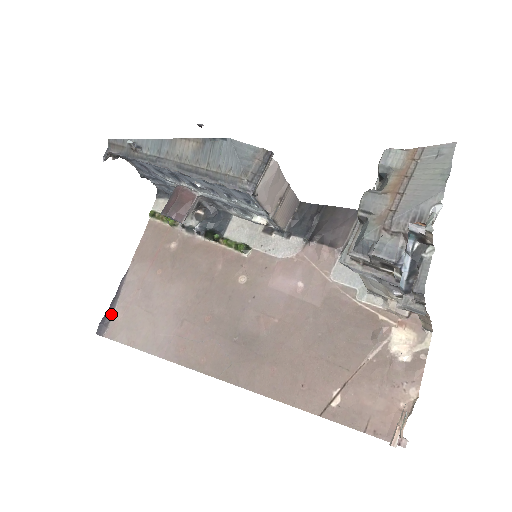
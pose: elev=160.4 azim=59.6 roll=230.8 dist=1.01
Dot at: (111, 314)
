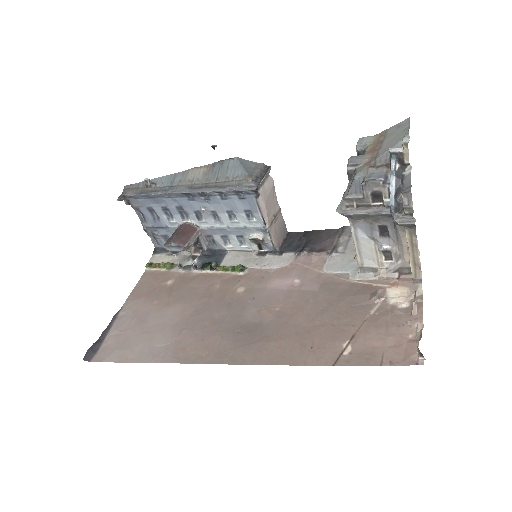
Dot at: (101, 342)
